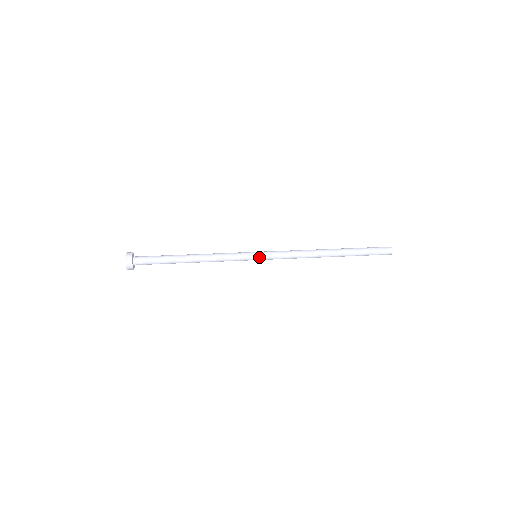
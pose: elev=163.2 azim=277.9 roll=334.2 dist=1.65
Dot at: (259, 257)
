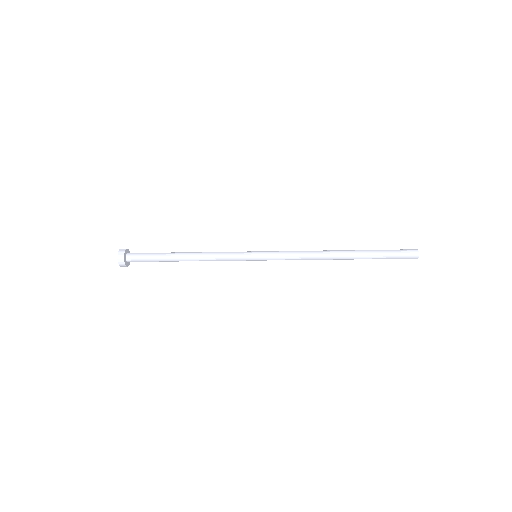
Dot at: (258, 256)
